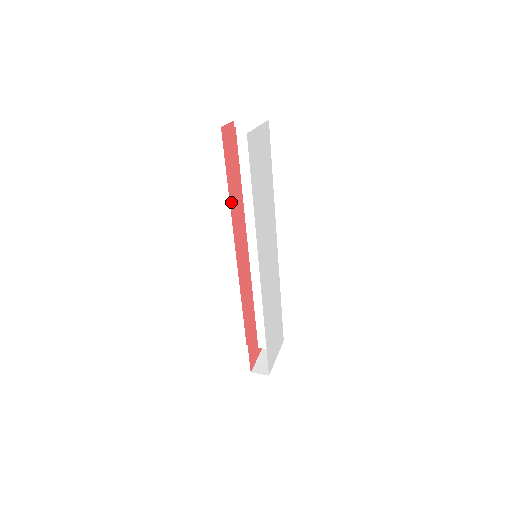
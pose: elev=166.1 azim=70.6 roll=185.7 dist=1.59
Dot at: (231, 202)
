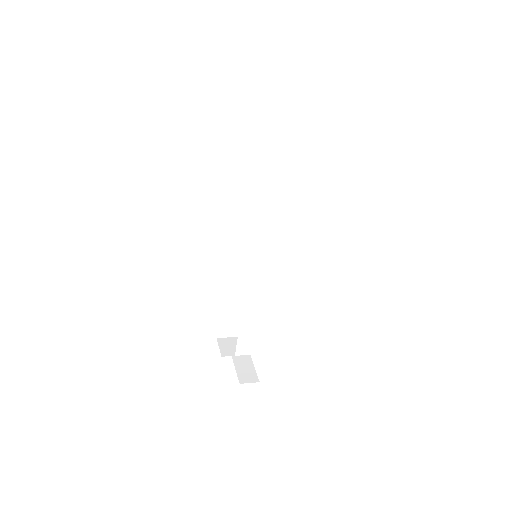
Dot at: occluded
